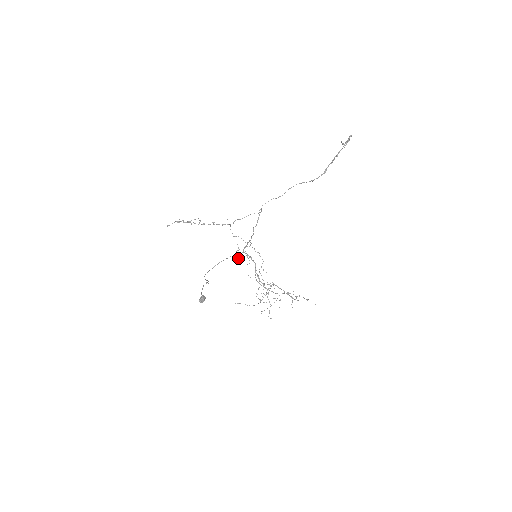
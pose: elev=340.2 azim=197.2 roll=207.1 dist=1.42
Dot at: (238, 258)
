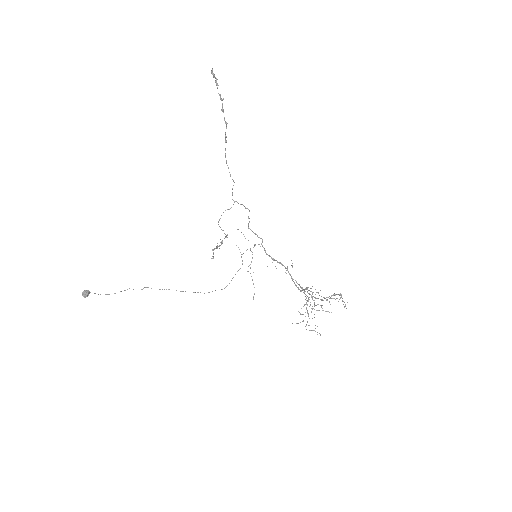
Dot at: occluded
